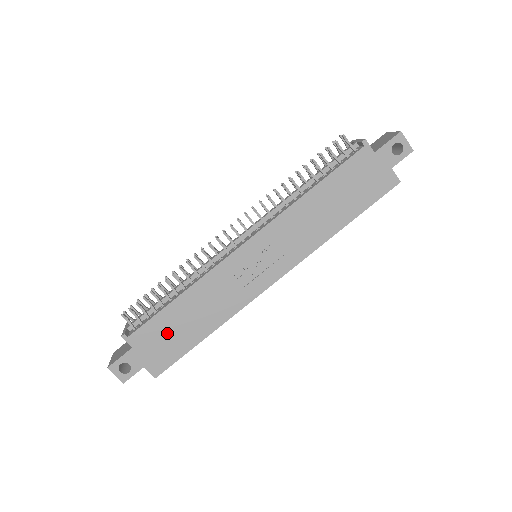
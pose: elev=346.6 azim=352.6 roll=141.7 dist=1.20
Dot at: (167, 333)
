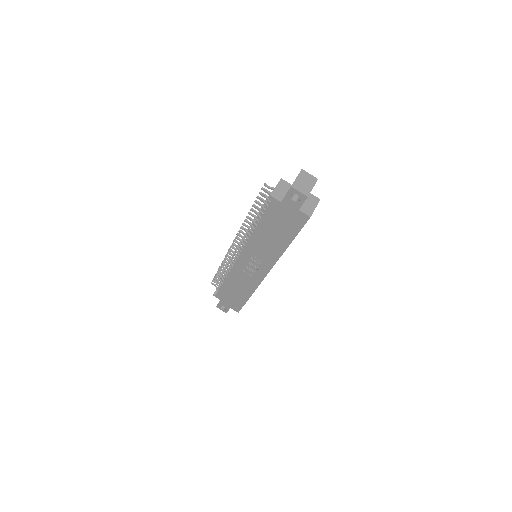
Dot at: (231, 295)
